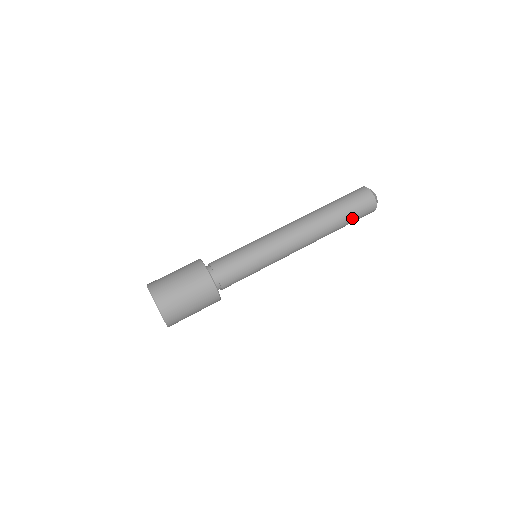
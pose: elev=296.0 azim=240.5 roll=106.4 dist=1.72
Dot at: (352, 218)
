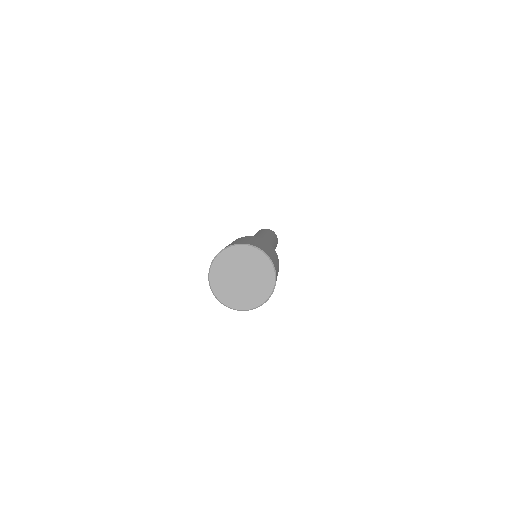
Dot at: (273, 235)
